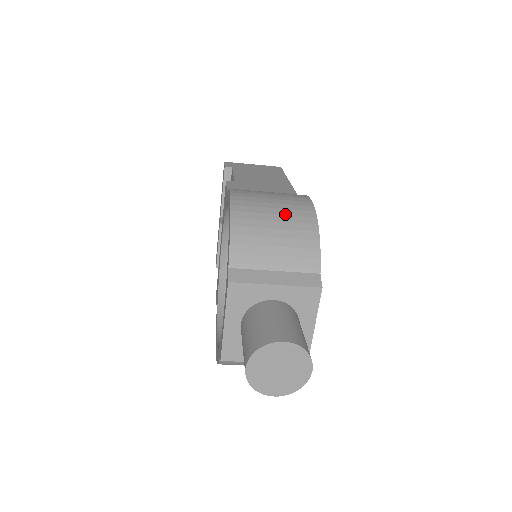
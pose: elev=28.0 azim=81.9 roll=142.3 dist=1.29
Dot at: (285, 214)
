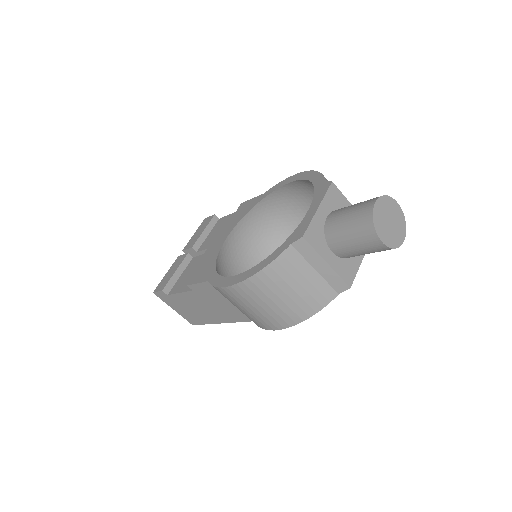
Dot at: occluded
